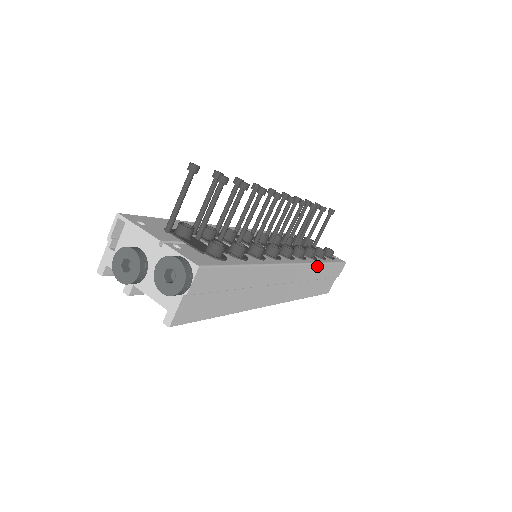
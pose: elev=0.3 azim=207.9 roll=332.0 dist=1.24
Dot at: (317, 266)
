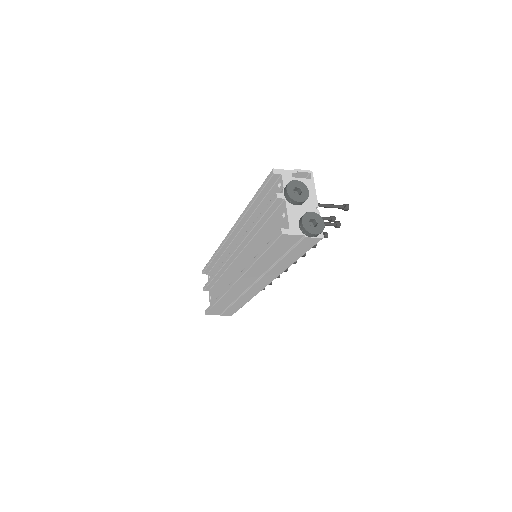
Dot at: (250, 298)
